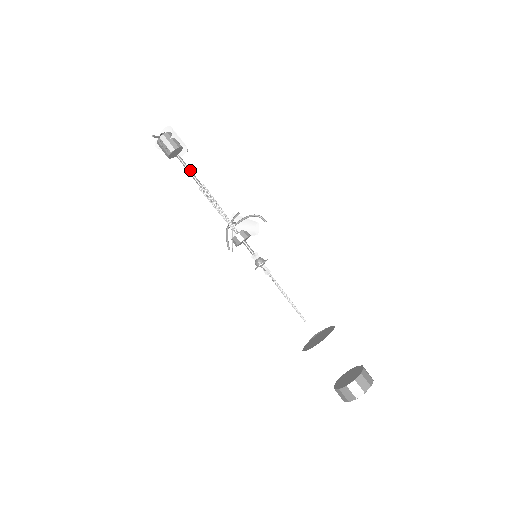
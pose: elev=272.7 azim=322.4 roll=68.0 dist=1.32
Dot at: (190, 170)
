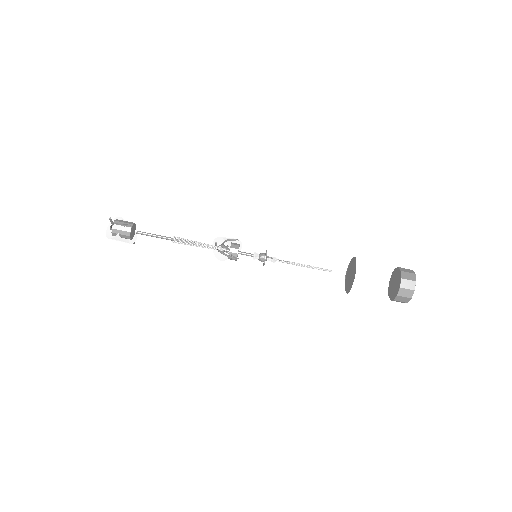
Dot at: (155, 234)
